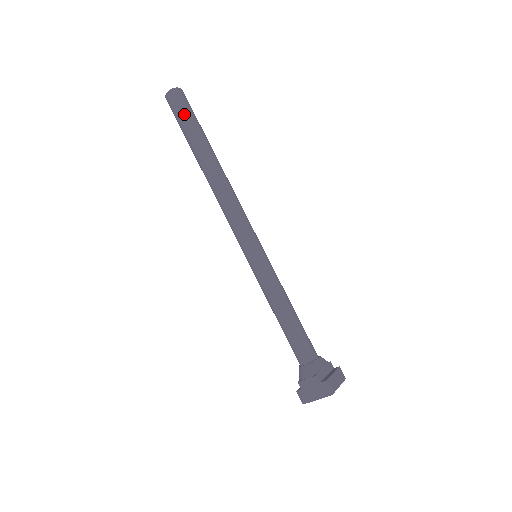
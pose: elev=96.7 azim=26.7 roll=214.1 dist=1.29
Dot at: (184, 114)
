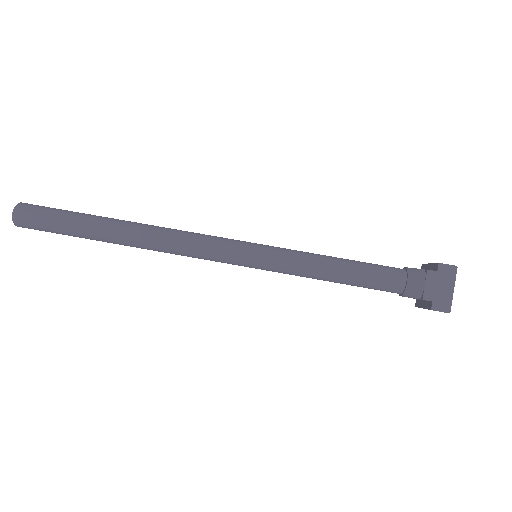
Dot at: (52, 213)
